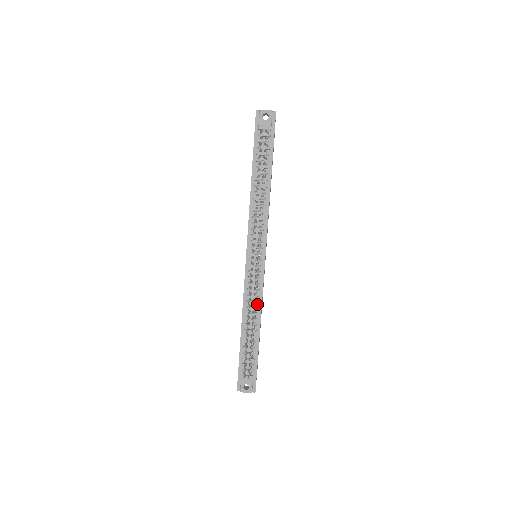
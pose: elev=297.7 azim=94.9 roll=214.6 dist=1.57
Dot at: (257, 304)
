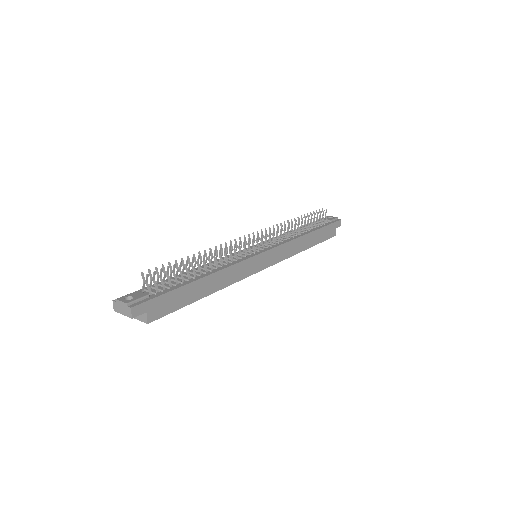
Dot at: (224, 266)
